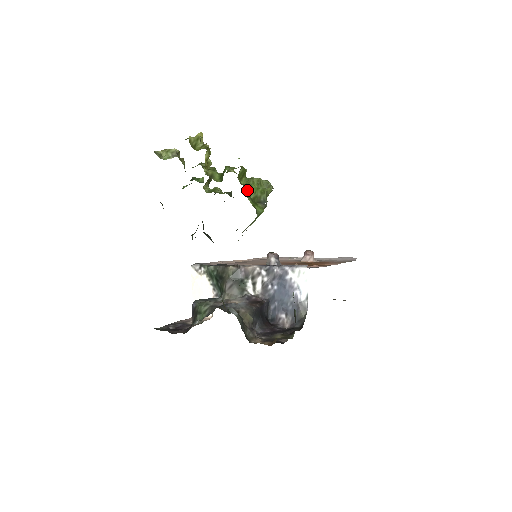
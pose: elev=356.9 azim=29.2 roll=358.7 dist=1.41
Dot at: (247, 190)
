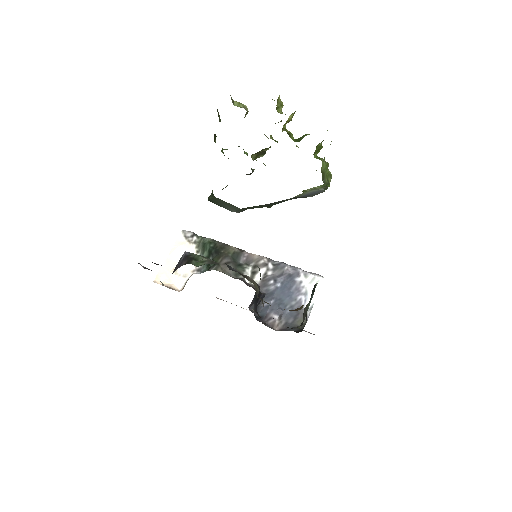
Dot at: occluded
